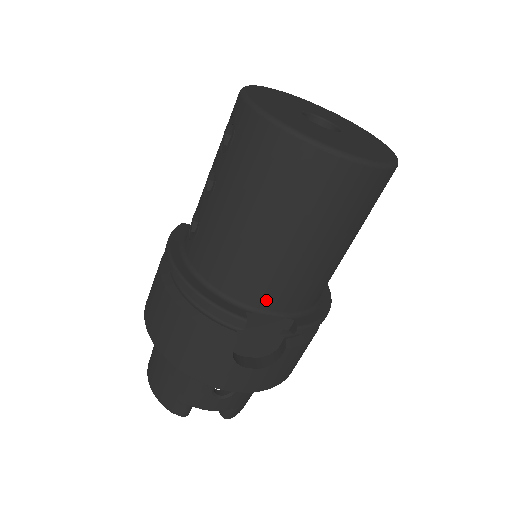
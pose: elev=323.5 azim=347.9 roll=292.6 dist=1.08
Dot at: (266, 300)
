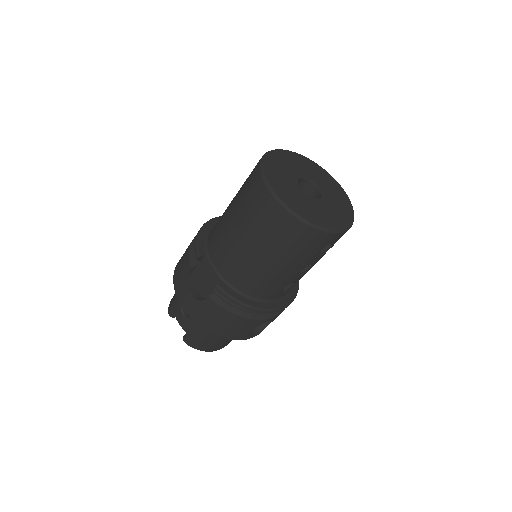
Dot at: (216, 257)
